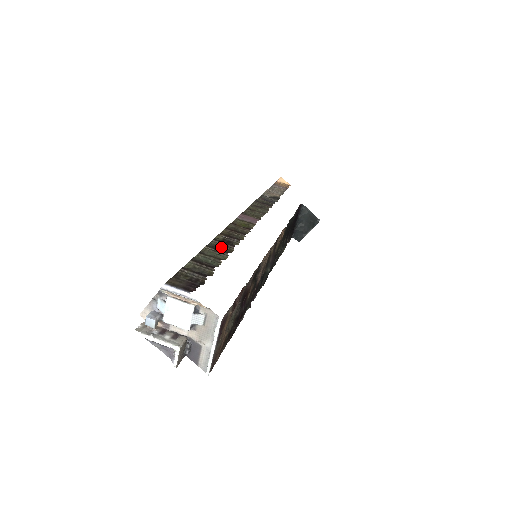
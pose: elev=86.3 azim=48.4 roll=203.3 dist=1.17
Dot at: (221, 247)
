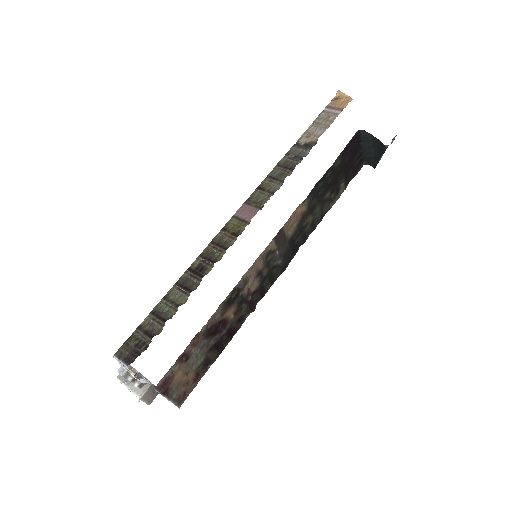
Dot at: (189, 281)
